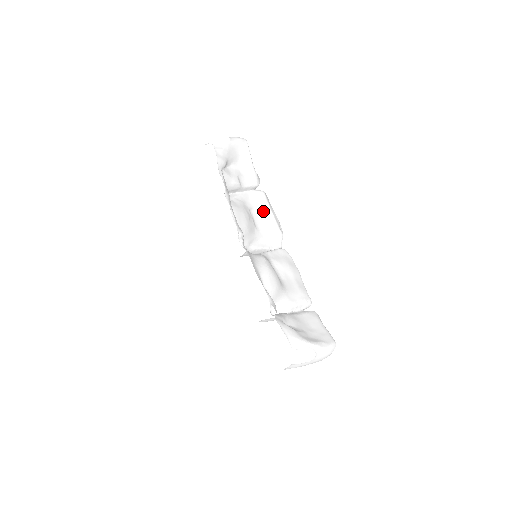
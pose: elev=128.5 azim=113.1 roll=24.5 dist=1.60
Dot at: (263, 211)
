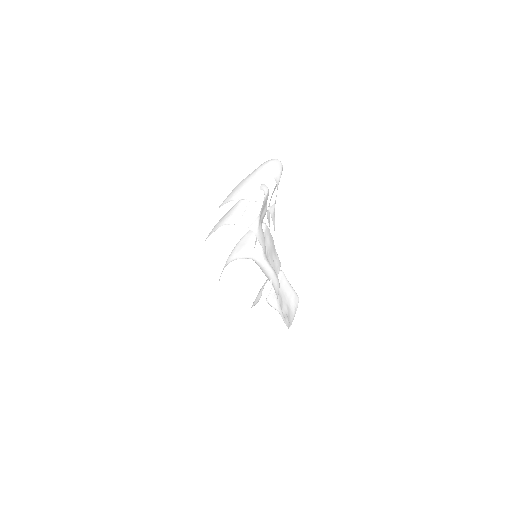
Dot at: occluded
